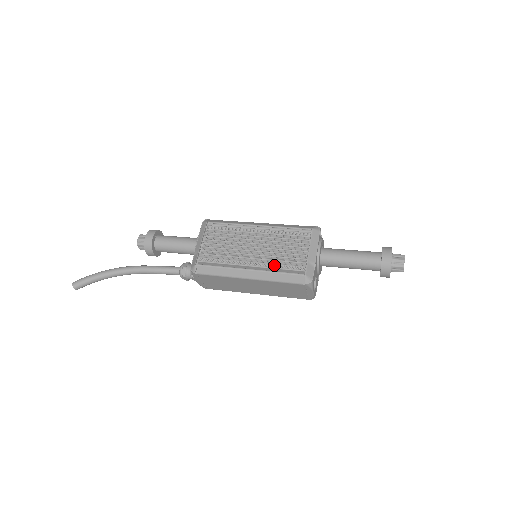
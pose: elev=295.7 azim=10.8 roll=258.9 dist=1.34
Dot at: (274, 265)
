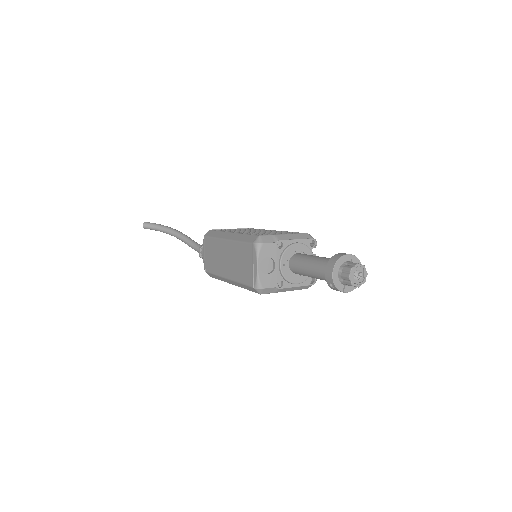
Dot at: occluded
